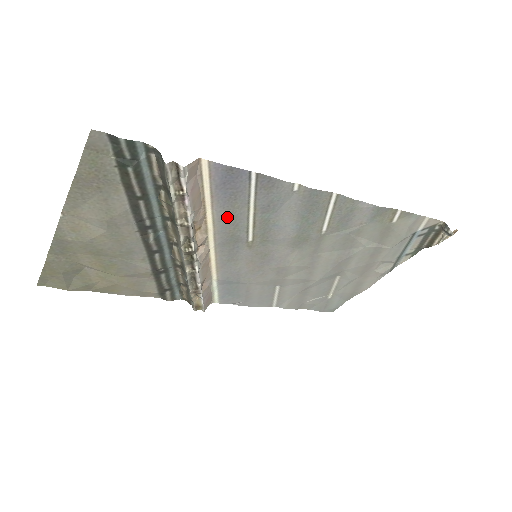
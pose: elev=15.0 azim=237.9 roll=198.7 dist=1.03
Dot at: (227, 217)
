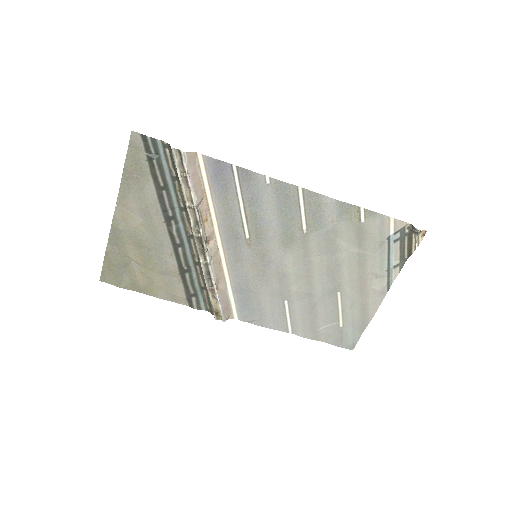
Dot at: (224, 209)
